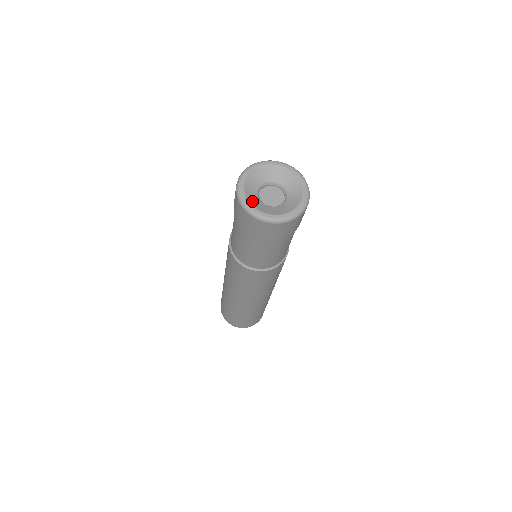
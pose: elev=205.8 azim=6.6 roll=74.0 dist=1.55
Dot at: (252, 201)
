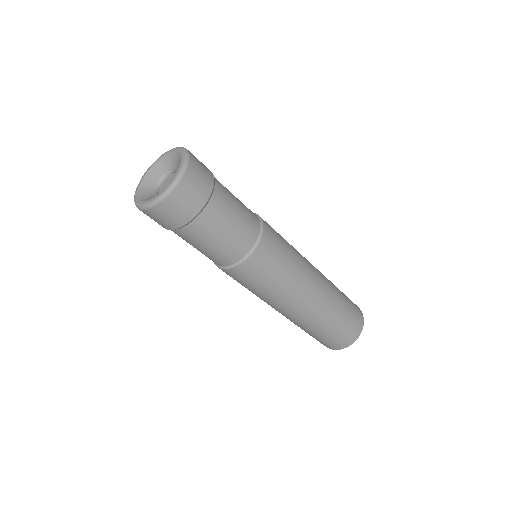
Dot at: (144, 184)
